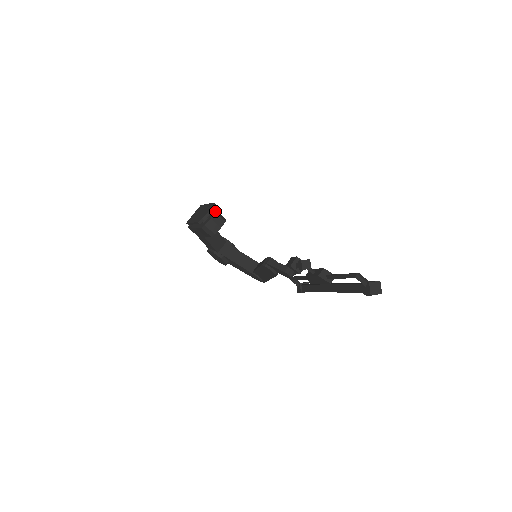
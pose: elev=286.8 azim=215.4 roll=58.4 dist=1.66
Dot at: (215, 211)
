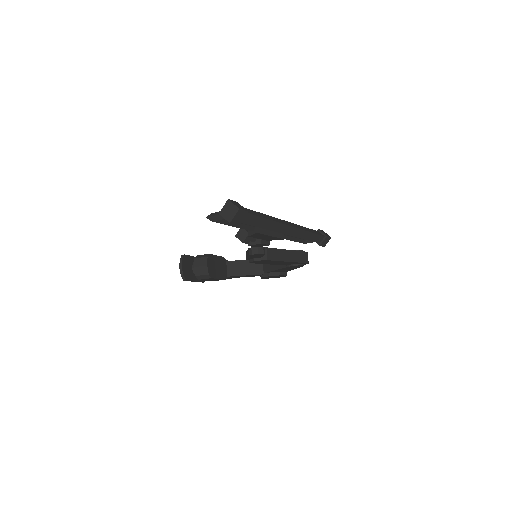
Dot at: (195, 257)
